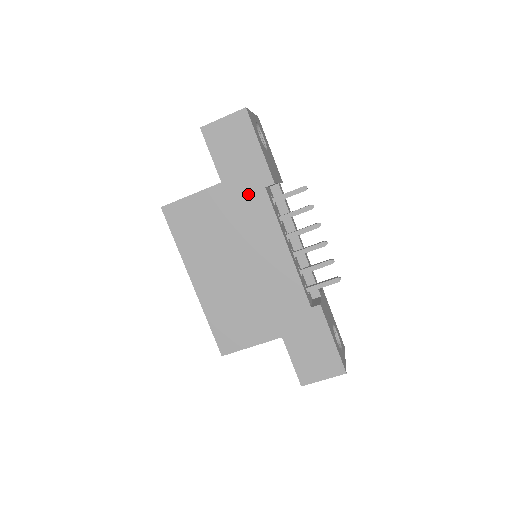
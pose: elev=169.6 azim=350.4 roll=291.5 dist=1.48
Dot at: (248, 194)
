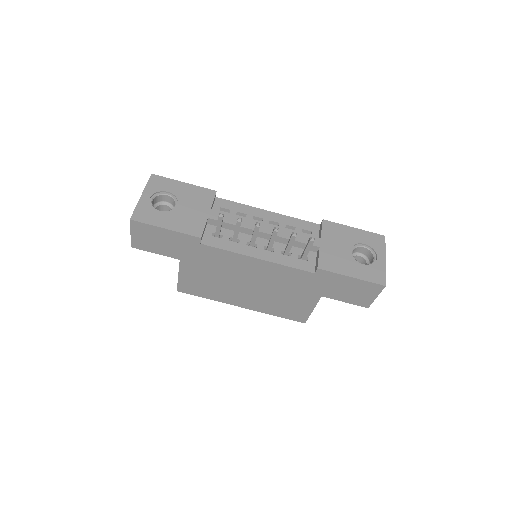
Dot at: (199, 254)
